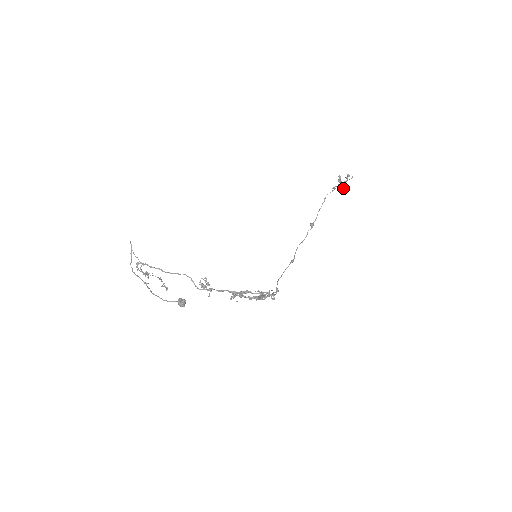
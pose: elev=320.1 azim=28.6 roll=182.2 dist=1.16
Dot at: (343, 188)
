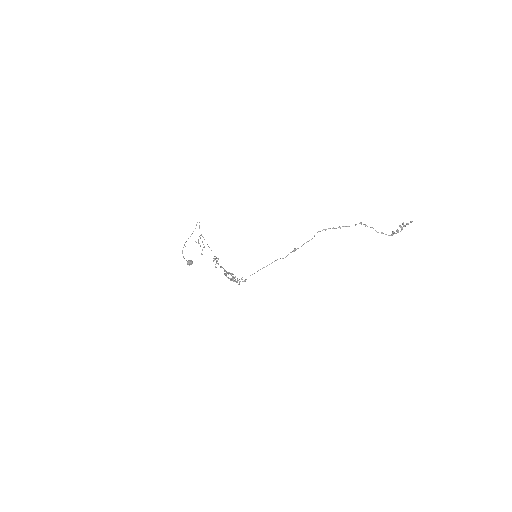
Dot at: occluded
